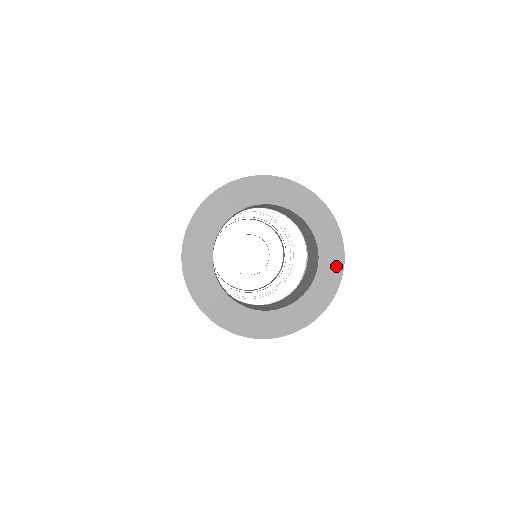
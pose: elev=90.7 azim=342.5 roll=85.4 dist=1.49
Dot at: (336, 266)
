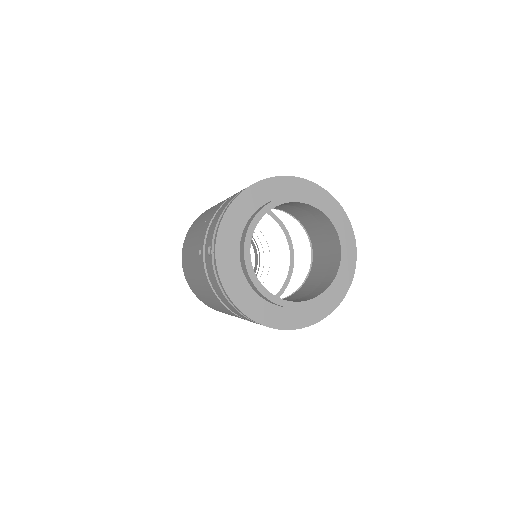
Dot at: (347, 276)
